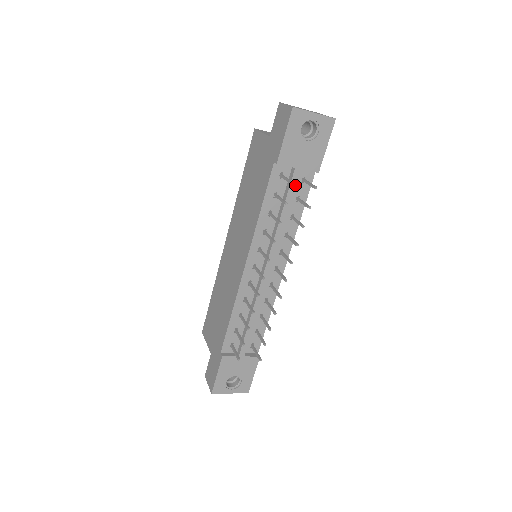
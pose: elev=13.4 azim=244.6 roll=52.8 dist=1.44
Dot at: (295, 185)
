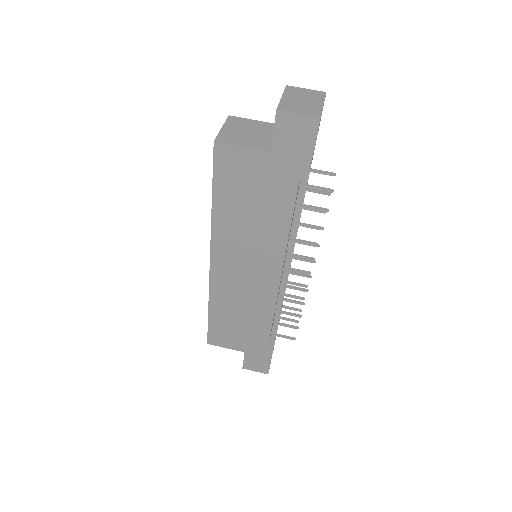
Dot at: (307, 182)
